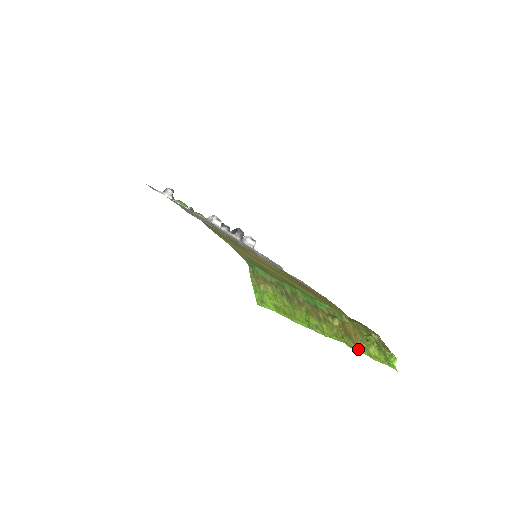
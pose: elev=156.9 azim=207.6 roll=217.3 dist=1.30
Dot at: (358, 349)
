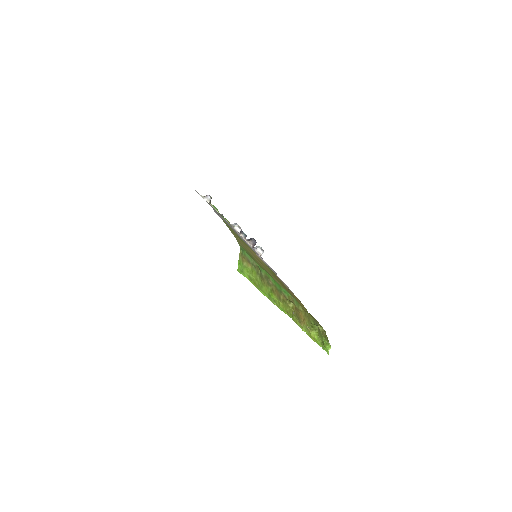
Dot at: (302, 327)
